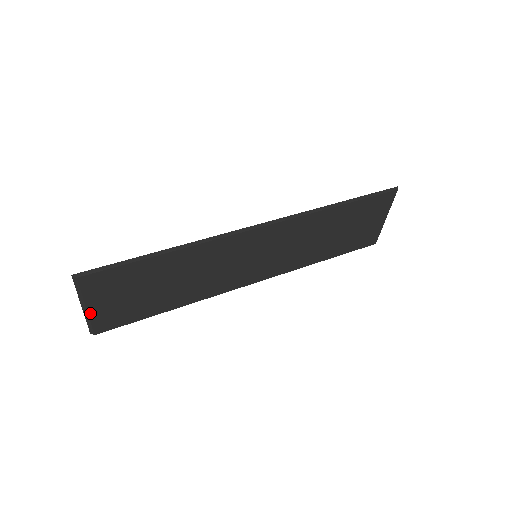
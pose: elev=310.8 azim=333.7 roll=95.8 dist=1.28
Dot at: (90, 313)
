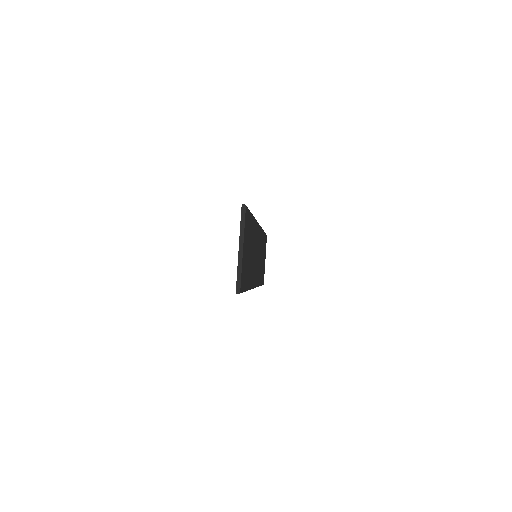
Dot at: (242, 258)
